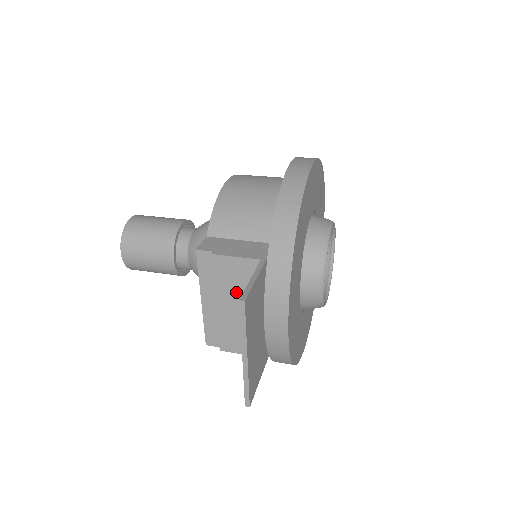
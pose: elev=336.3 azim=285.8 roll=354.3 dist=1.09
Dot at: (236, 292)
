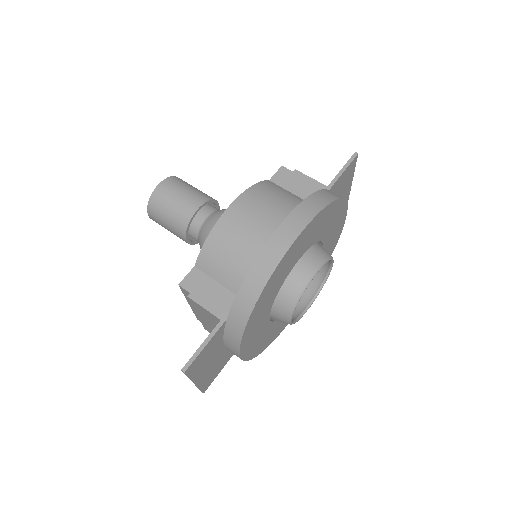
Dot at: (208, 319)
